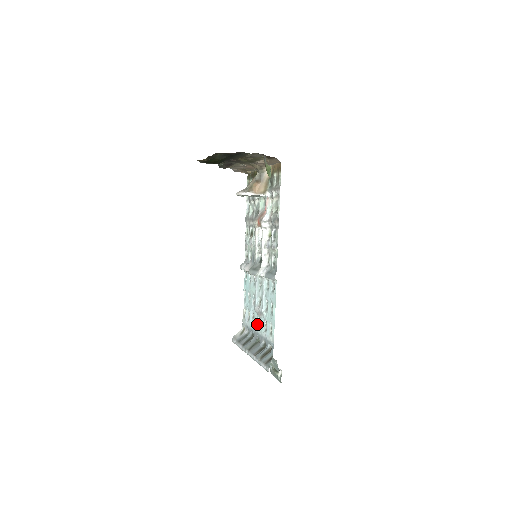
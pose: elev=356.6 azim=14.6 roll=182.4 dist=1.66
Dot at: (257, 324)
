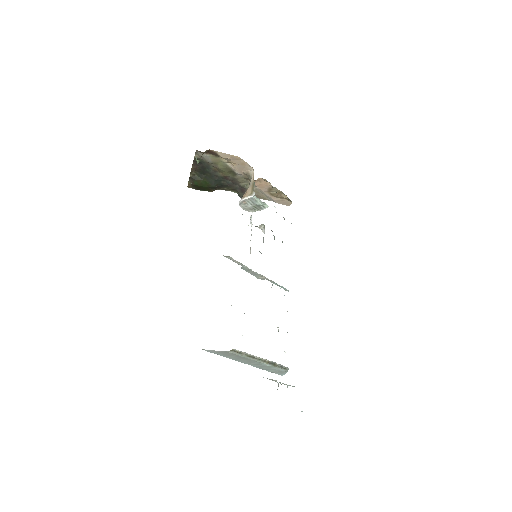
Dot at: occluded
